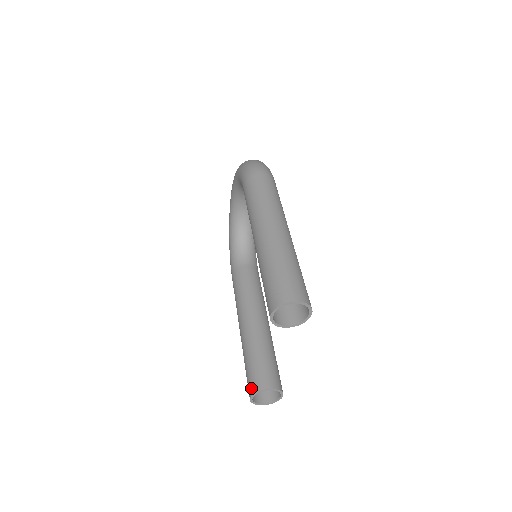
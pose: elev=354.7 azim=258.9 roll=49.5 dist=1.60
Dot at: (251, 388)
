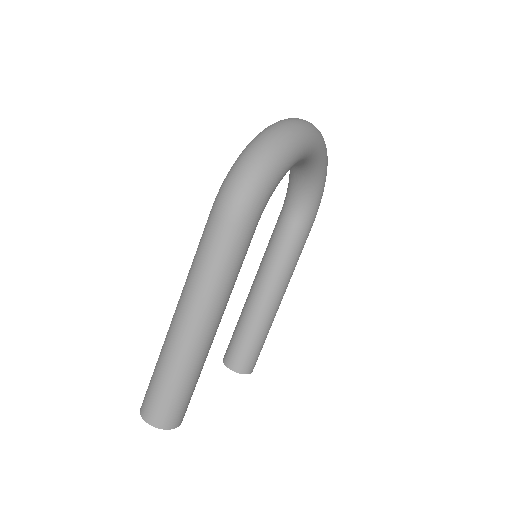
Dot at: (225, 354)
